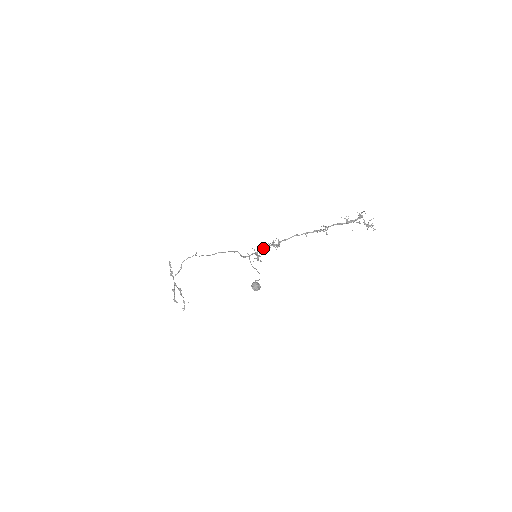
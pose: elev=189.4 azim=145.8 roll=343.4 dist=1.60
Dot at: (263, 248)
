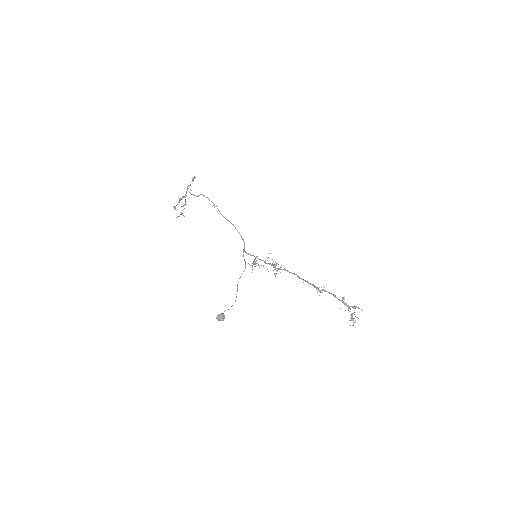
Dot at: (265, 261)
